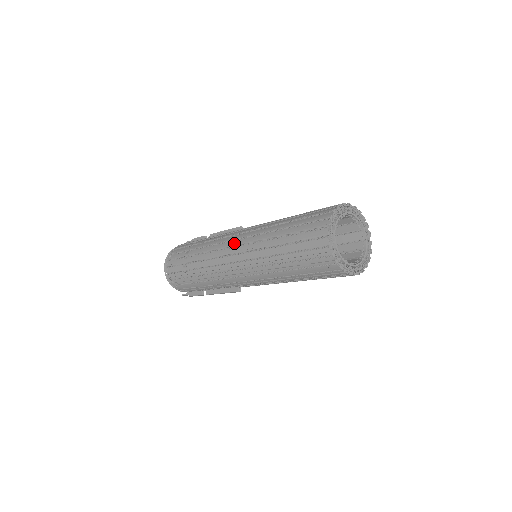
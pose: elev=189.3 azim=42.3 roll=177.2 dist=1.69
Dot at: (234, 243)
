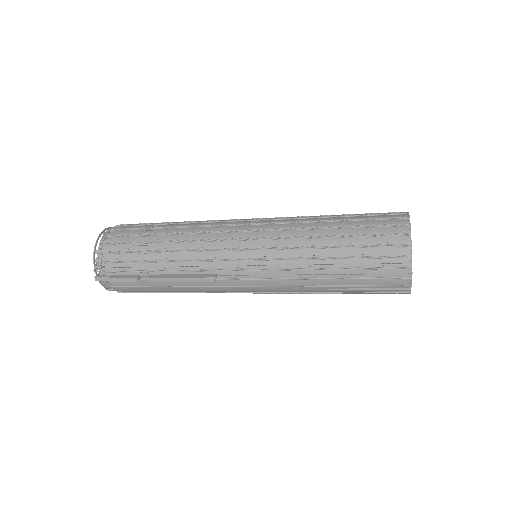
Dot at: (253, 218)
